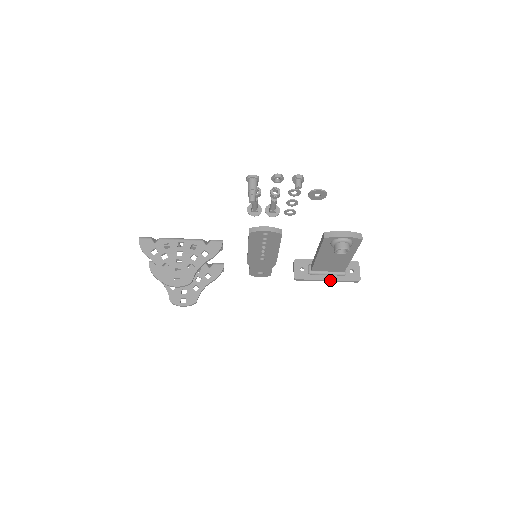
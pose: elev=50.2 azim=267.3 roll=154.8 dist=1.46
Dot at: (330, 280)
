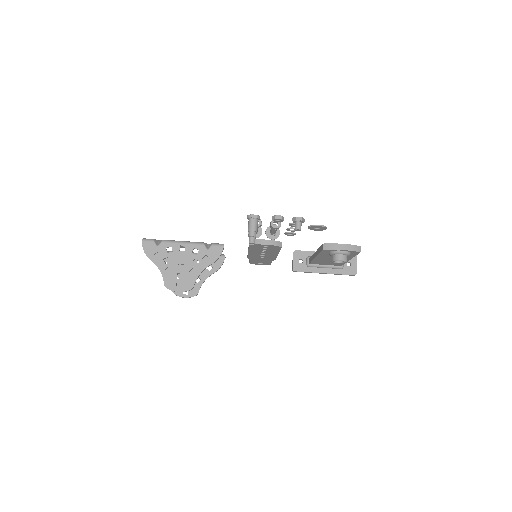
Dot at: (327, 273)
